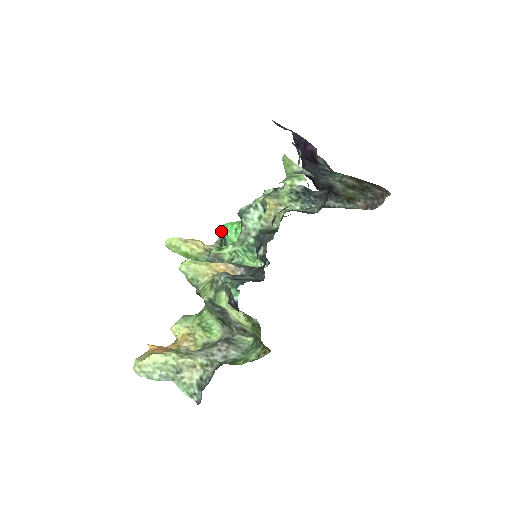
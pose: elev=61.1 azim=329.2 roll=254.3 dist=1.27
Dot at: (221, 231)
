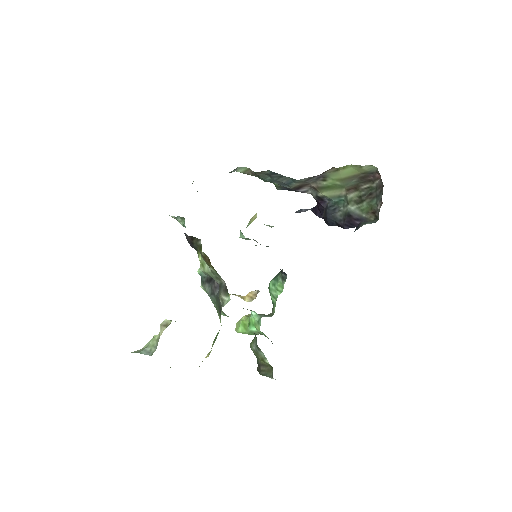
Dot at: occluded
